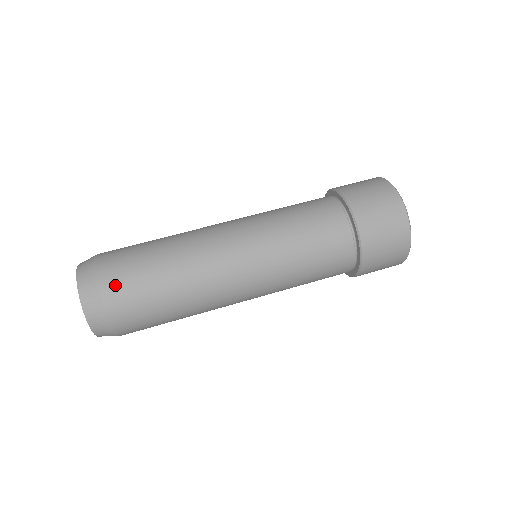
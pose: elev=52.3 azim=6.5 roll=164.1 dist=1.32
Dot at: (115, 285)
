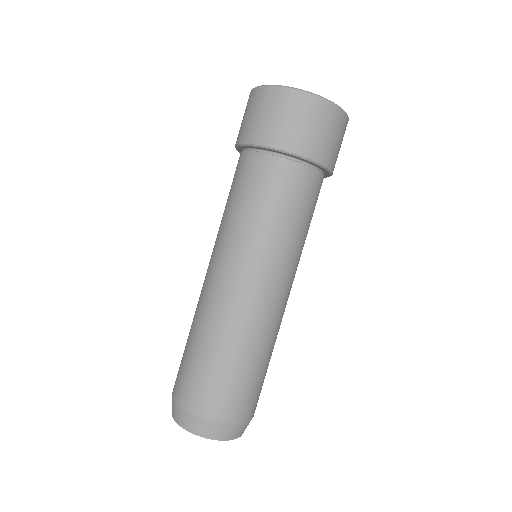
Dot at: (199, 400)
